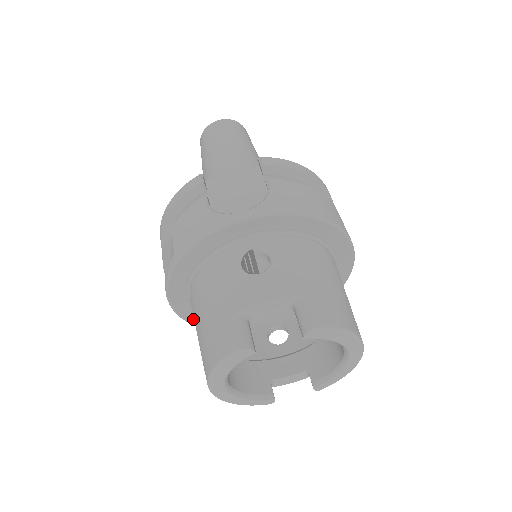
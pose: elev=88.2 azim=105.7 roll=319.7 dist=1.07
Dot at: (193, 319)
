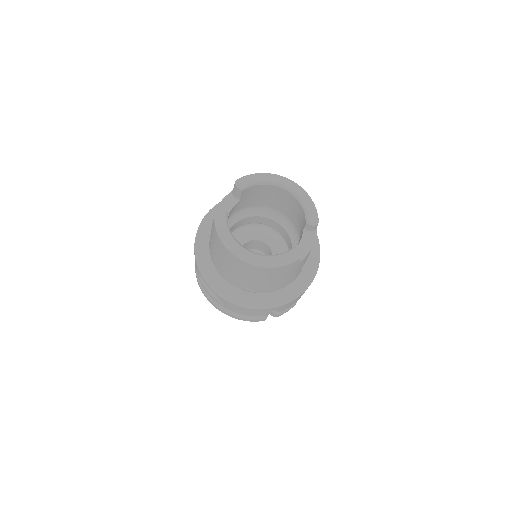
Dot at: (251, 302)
